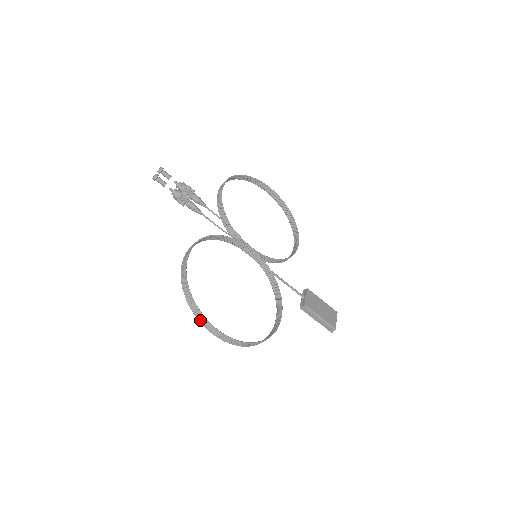
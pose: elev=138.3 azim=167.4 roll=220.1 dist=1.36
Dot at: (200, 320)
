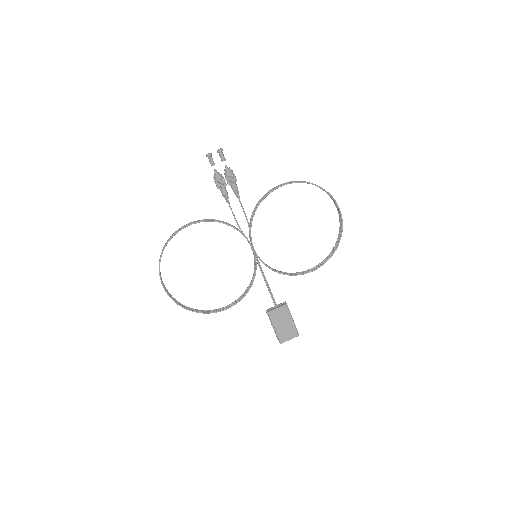
Dot at: (159, 271)
